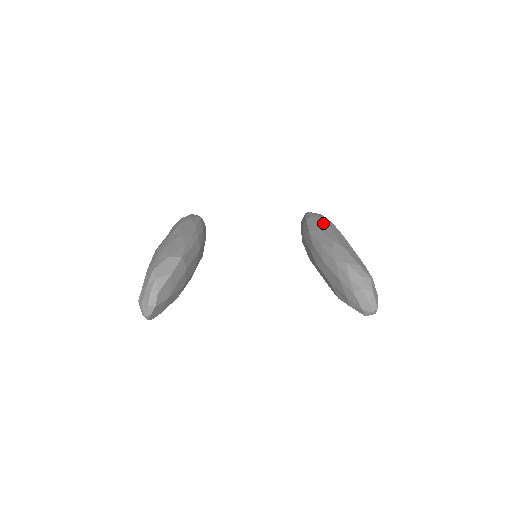
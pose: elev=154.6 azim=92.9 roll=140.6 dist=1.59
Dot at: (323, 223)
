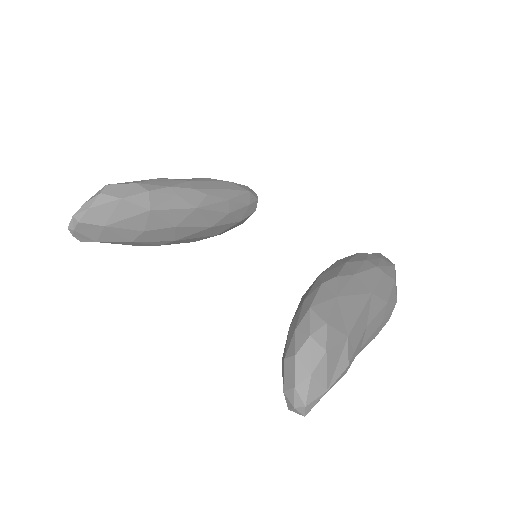
Dot at: (365, 262)
